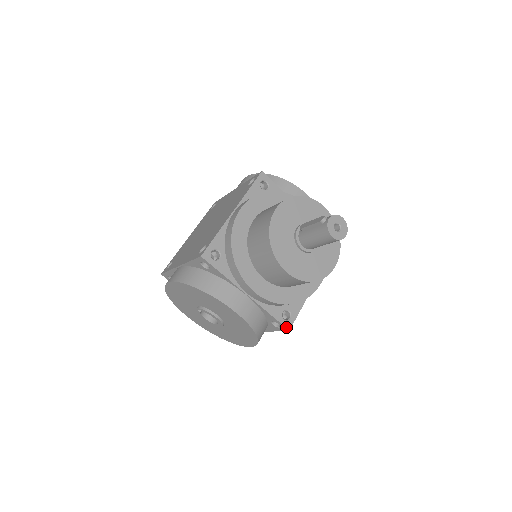
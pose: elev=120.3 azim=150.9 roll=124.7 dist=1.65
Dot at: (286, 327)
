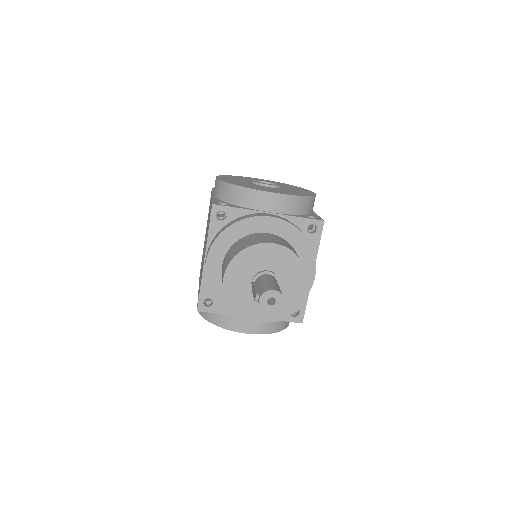
Dot at: (298, 322)
